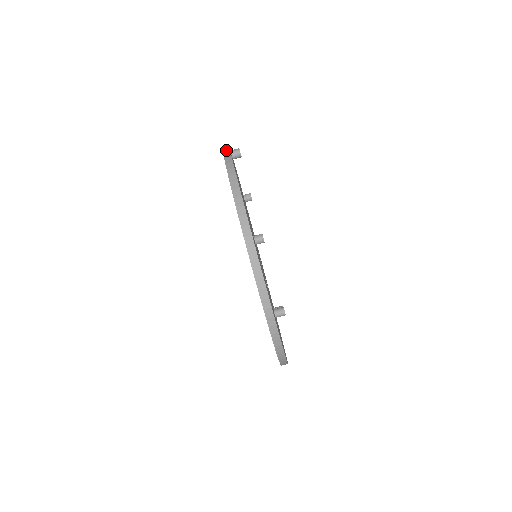
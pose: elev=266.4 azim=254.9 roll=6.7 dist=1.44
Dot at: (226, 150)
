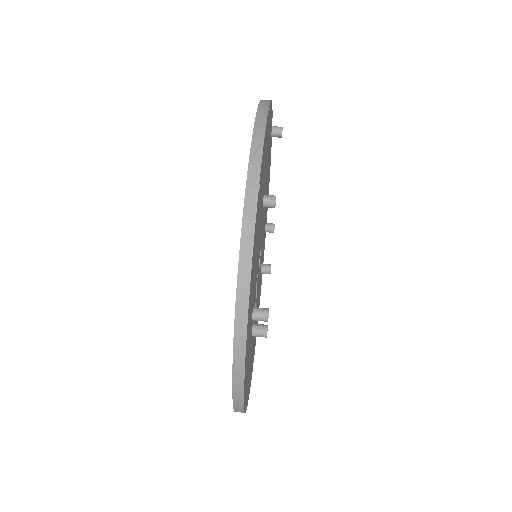
Dot at: occluded
